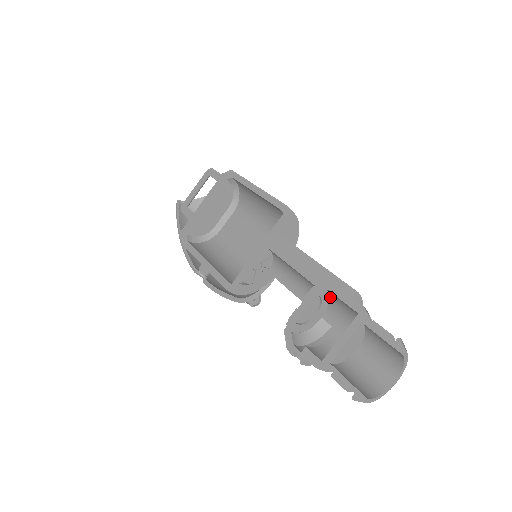
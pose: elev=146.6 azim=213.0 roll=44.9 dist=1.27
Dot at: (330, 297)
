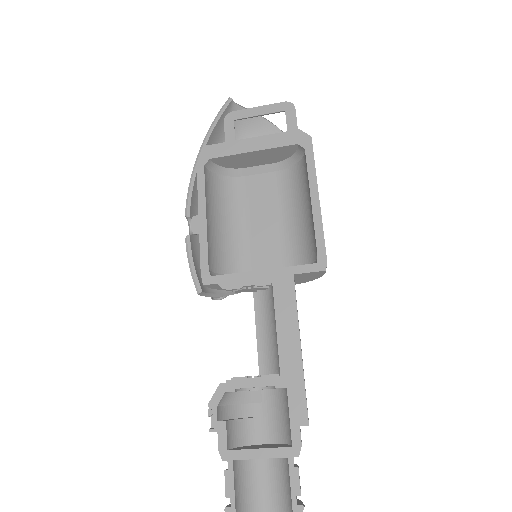
Dot at: (284, 390)
